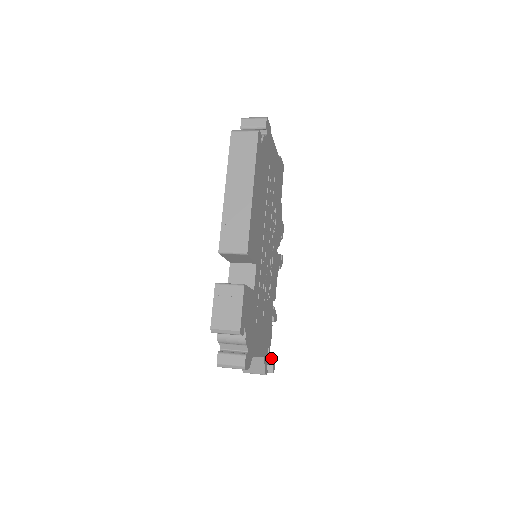
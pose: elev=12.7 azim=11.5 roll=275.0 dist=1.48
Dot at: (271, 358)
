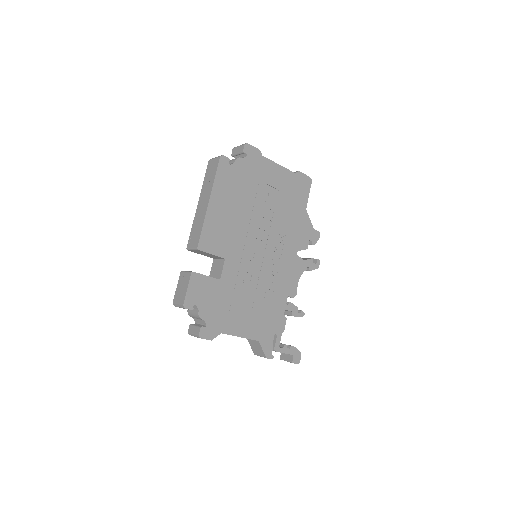
Dot at: (286, 348)
